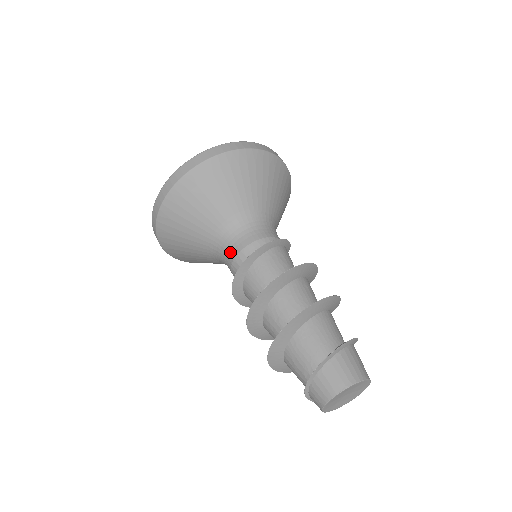
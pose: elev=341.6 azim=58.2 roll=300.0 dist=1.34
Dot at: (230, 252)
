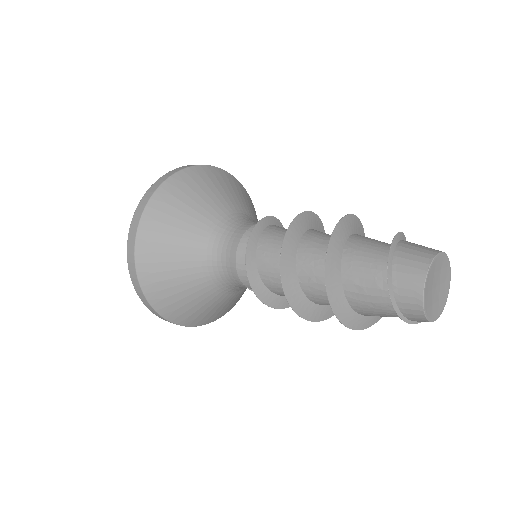
Dot at: (228, 253)
